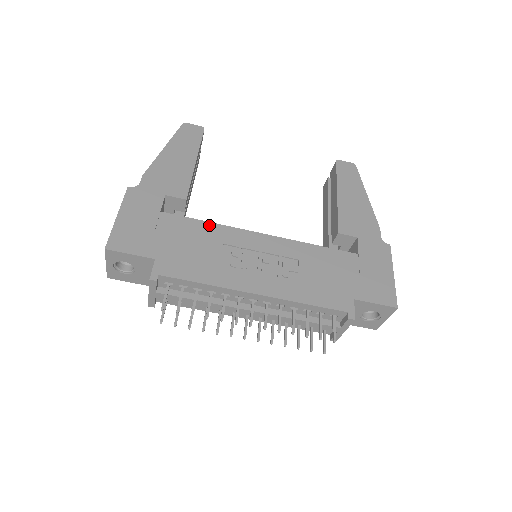
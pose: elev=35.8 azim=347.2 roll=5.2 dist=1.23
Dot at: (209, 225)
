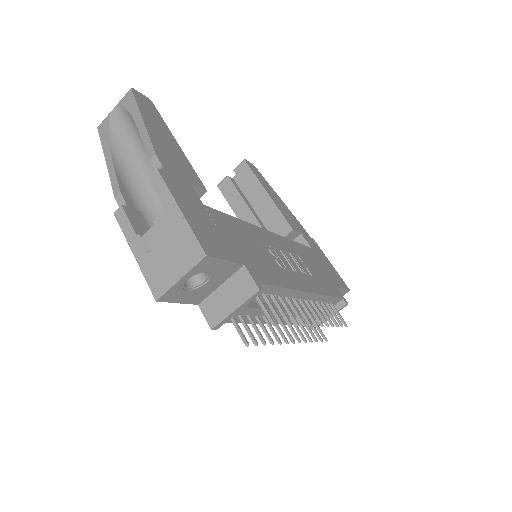
Dot at: (241, 222)
